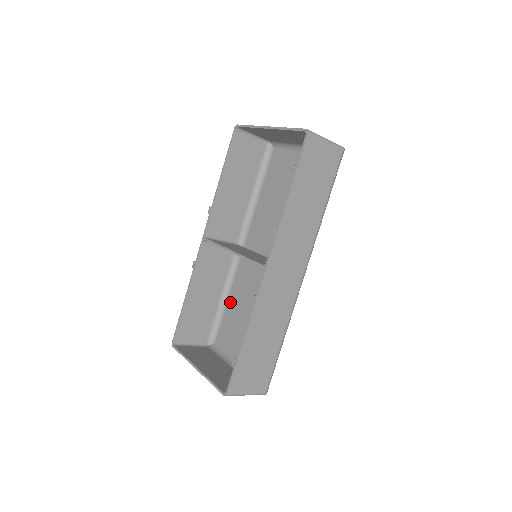
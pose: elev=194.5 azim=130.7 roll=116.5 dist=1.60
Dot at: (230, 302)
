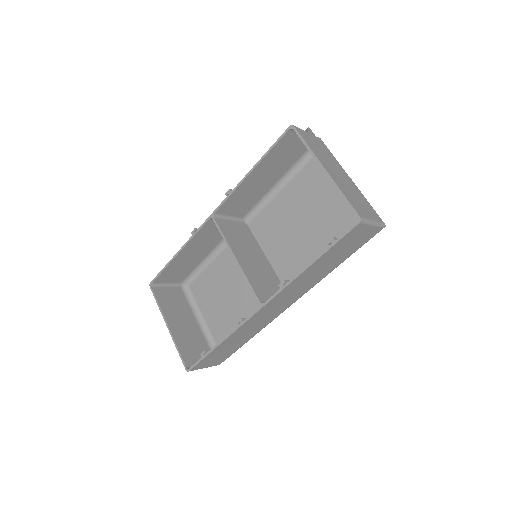
Dot at: (215, 264)
